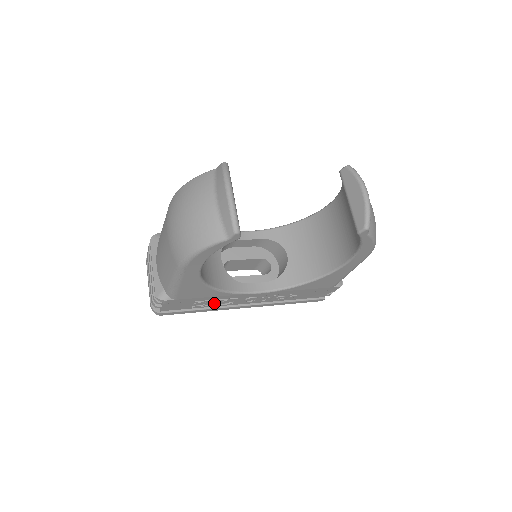
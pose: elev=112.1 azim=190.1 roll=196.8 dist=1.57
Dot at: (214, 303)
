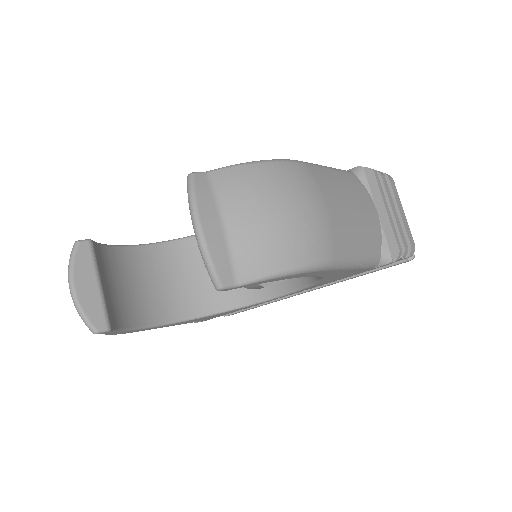
Dot at: occluded
